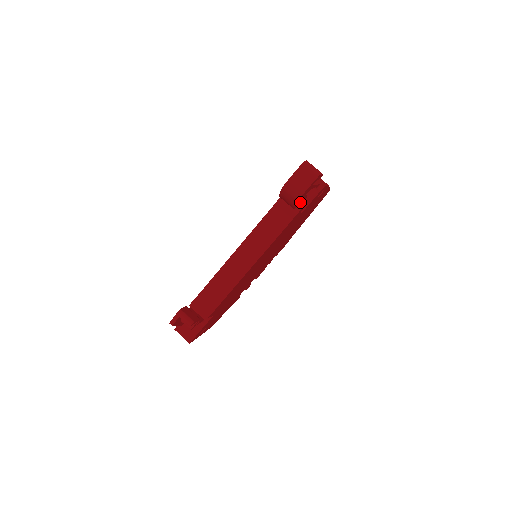
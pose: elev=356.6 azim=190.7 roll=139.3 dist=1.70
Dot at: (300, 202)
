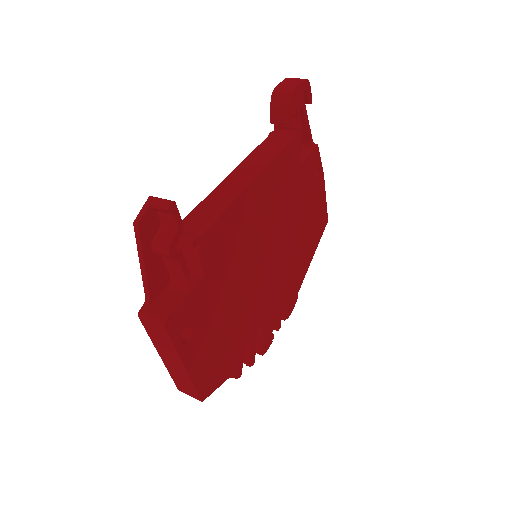
Dot at: (295, 121)
